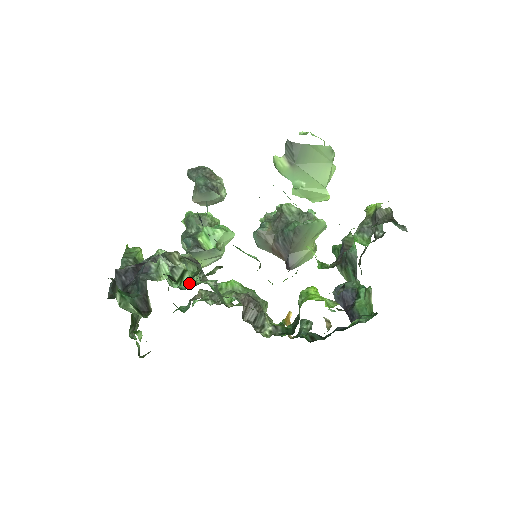
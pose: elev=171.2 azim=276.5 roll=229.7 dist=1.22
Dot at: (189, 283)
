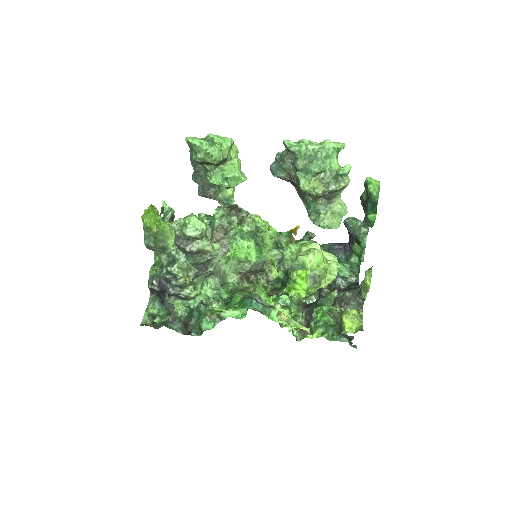
Dot at: (200, 296)
